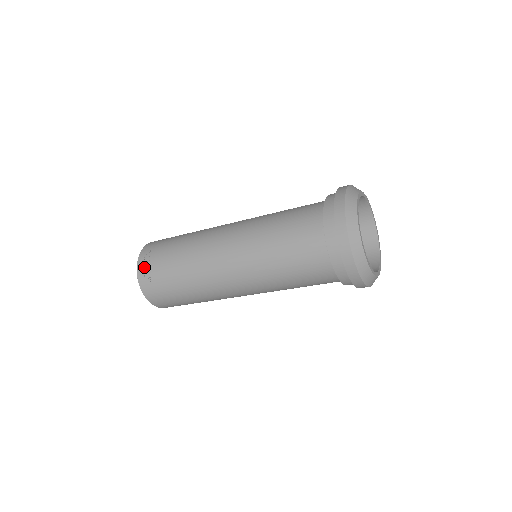
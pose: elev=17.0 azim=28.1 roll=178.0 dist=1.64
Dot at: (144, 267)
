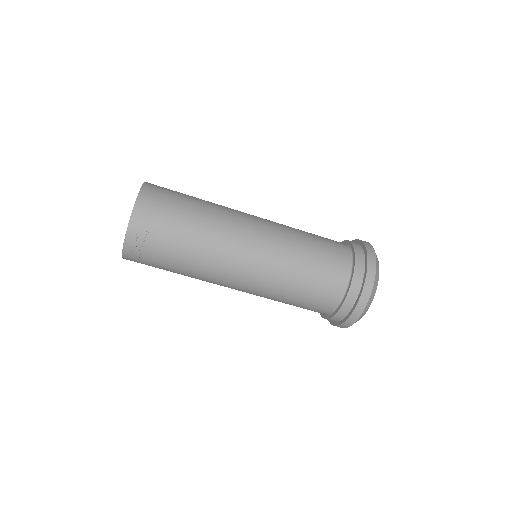
Dot at: (135, 248)
